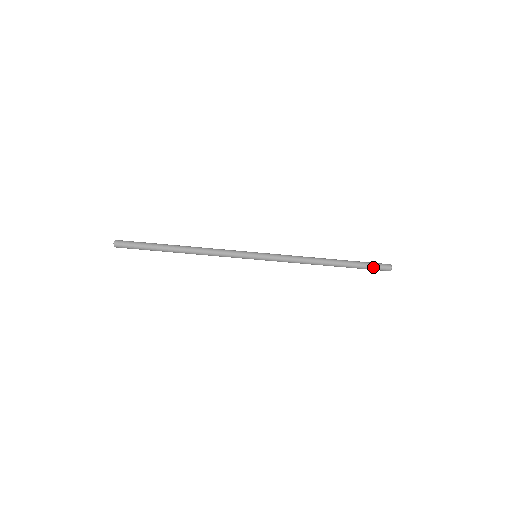
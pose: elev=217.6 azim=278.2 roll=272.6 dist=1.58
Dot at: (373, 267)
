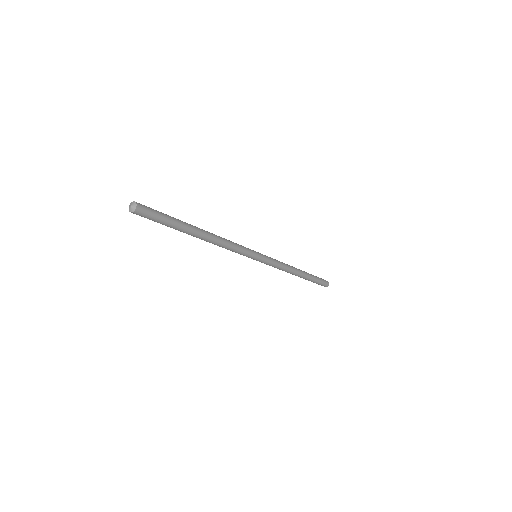
Dot at: (321, 282)
